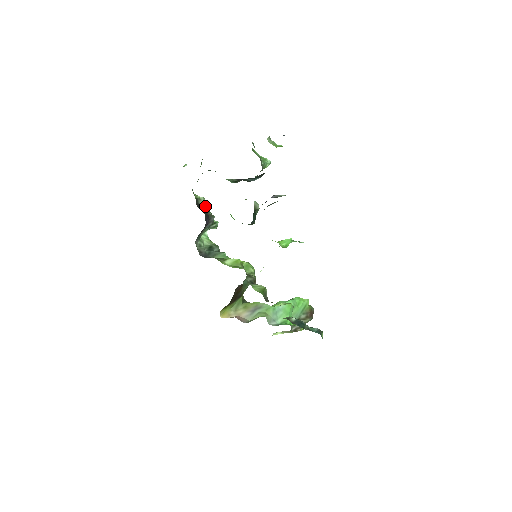
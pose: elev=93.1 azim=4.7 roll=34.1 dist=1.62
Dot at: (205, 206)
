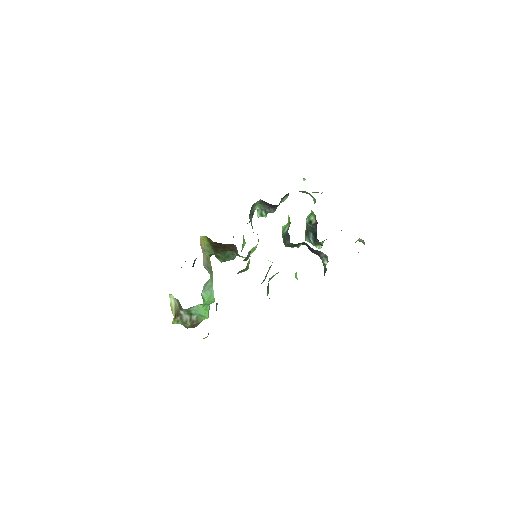
Dot at: (281, 202)
